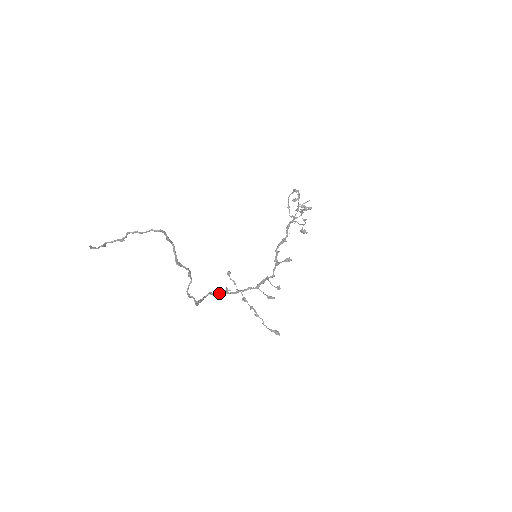
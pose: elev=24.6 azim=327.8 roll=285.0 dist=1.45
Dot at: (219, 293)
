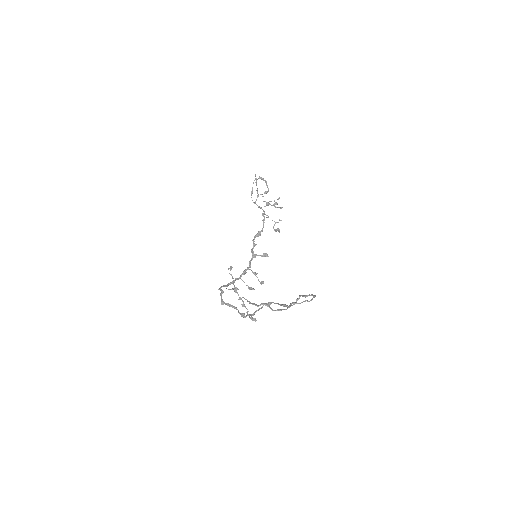
Dot at: occluded
